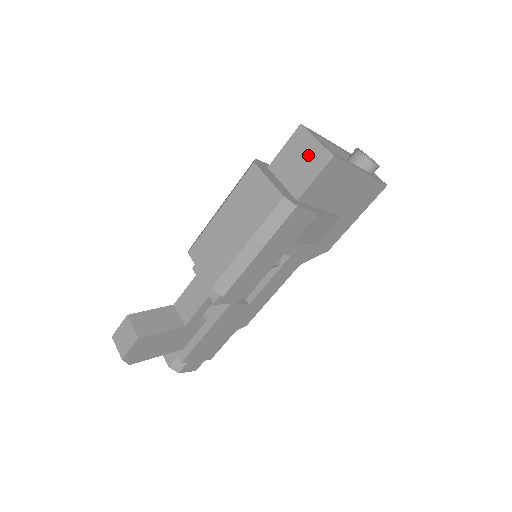
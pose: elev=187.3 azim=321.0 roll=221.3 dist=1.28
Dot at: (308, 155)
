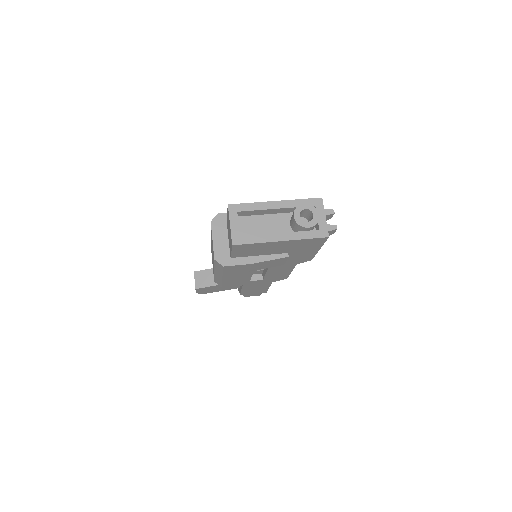
Dot at: occluded
